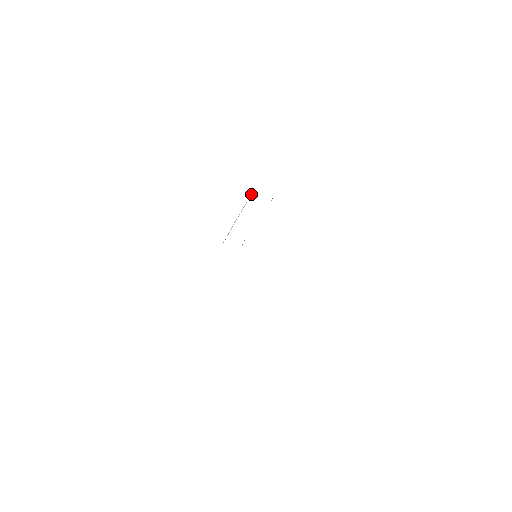
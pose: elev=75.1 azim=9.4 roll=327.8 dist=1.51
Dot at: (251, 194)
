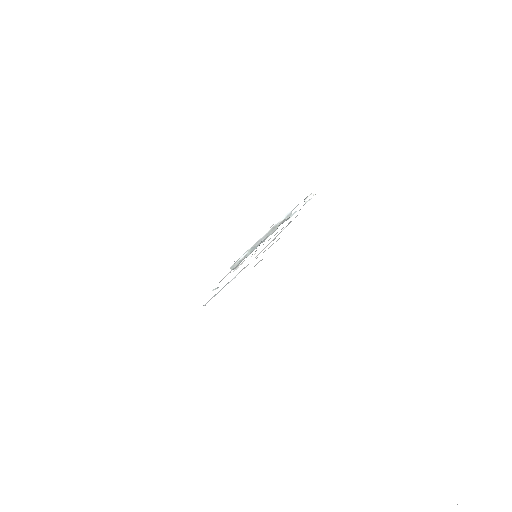
Dot at: (290, 212)
